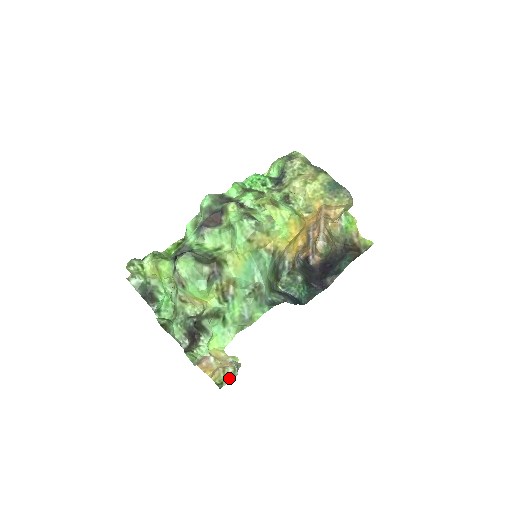
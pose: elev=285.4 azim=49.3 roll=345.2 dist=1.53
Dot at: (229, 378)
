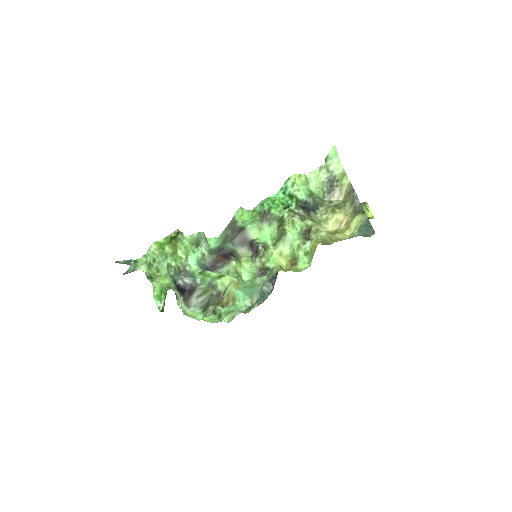
Dot at: occluded
